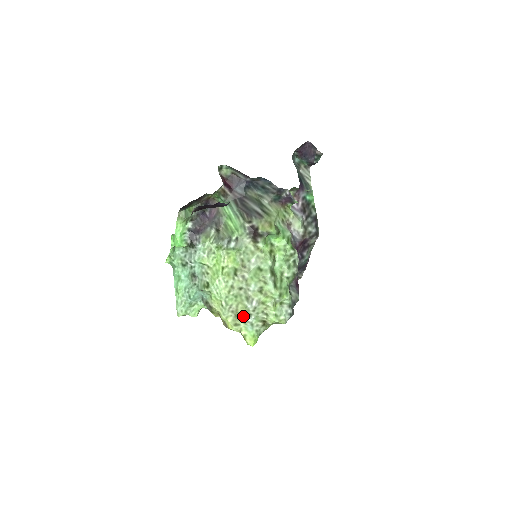
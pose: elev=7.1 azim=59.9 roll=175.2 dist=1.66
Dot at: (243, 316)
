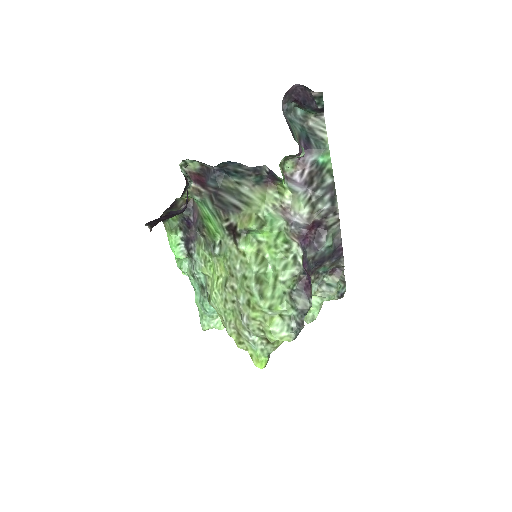
Dot at: (243, 333)
